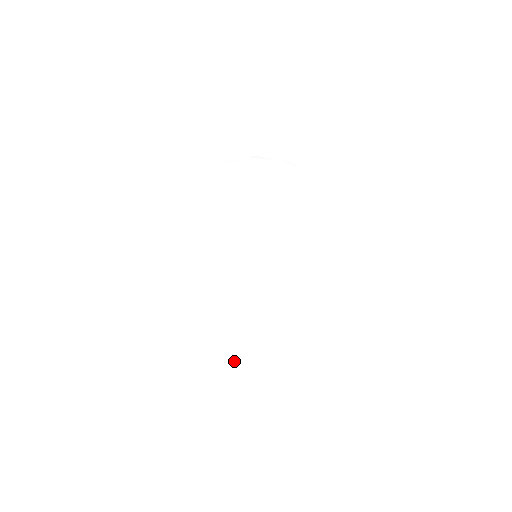
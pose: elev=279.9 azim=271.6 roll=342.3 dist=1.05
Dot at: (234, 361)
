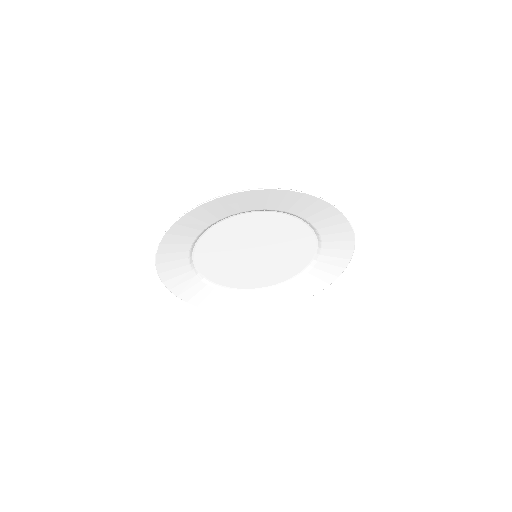
Dot at: (268, 295)
